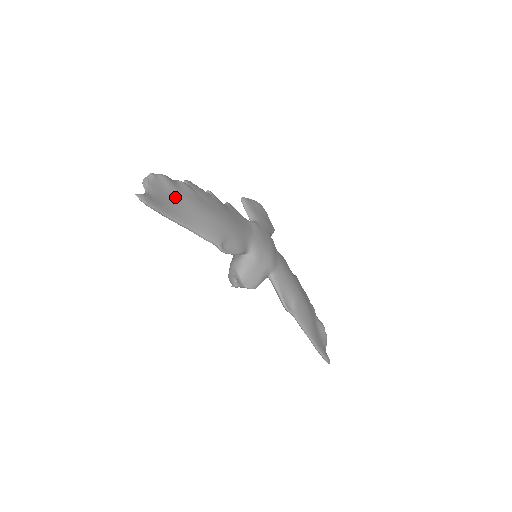
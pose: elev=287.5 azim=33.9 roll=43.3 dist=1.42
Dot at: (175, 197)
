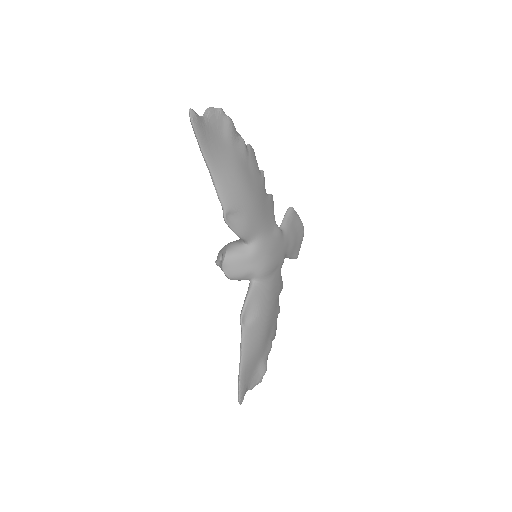
Dot at: (224, 143)
